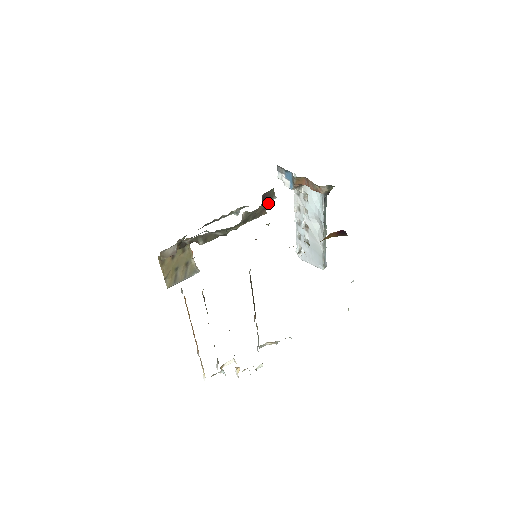
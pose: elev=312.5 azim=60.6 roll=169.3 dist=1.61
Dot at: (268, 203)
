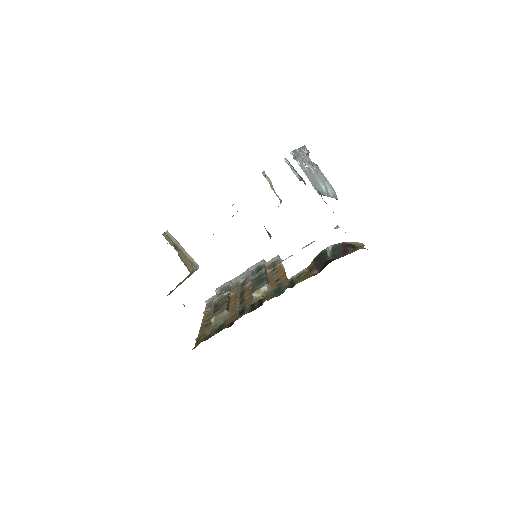
Dot at: occluded
